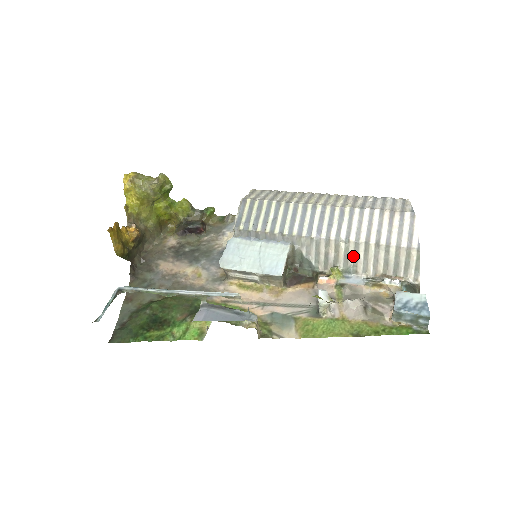
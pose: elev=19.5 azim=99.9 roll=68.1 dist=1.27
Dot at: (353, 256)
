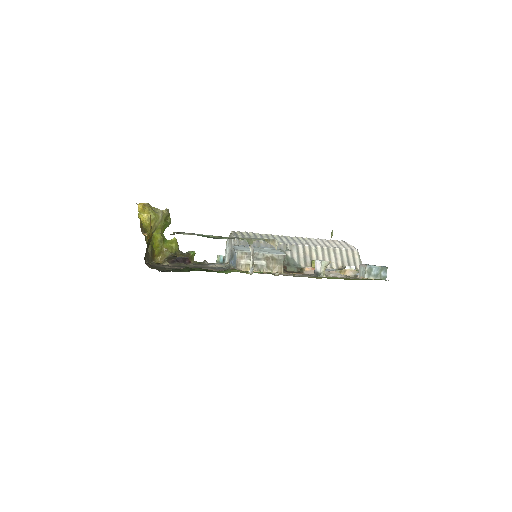
Dot at: (322, 256)
